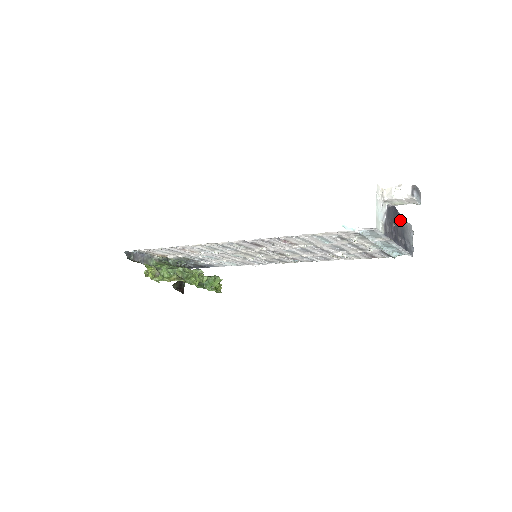
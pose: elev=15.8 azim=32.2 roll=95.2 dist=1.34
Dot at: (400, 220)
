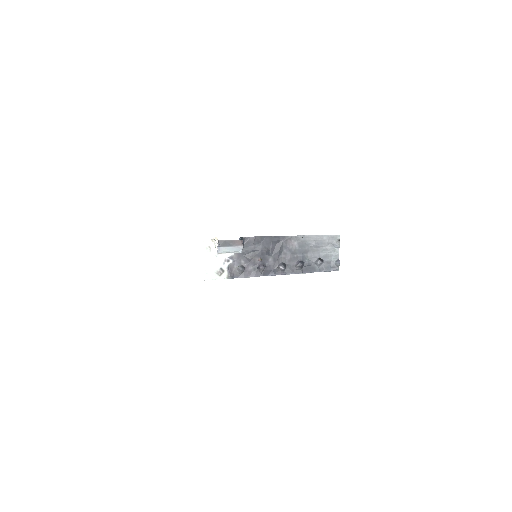
Dot at: (293, 242)
